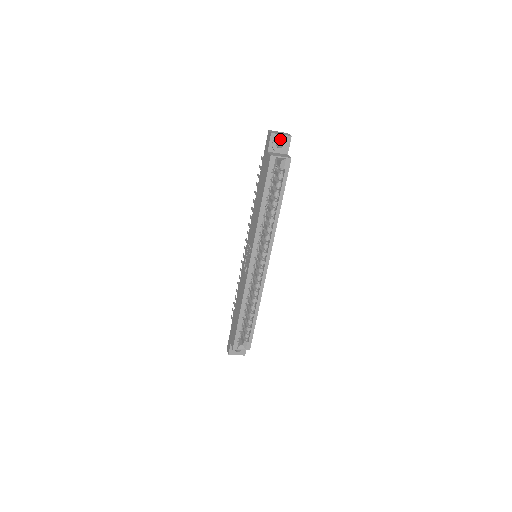
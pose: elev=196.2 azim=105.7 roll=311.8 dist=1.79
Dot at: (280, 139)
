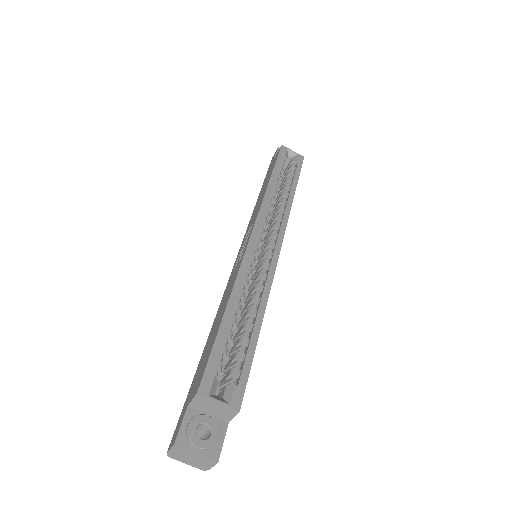
Dot at: occluded
